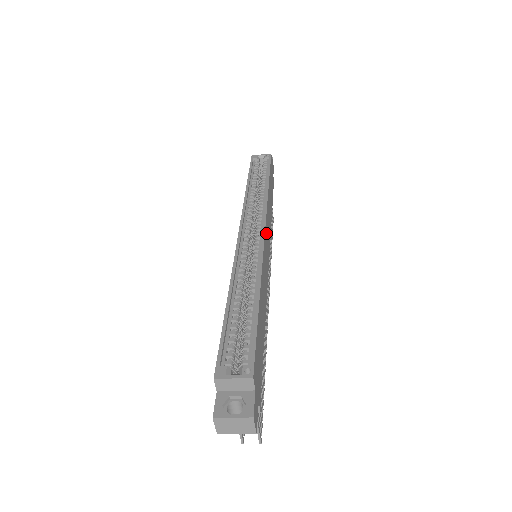
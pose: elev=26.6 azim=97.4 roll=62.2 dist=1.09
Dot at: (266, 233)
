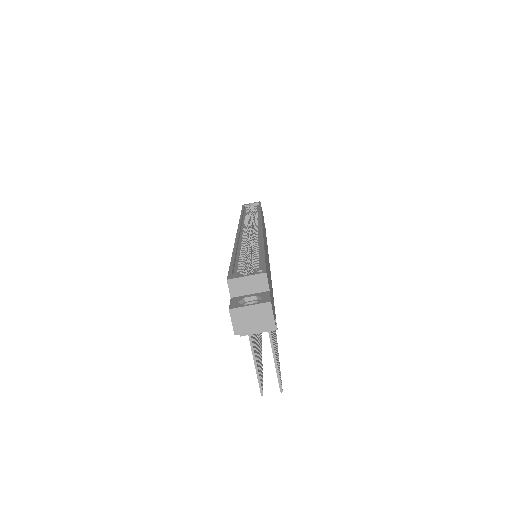
Dot at: occluded
